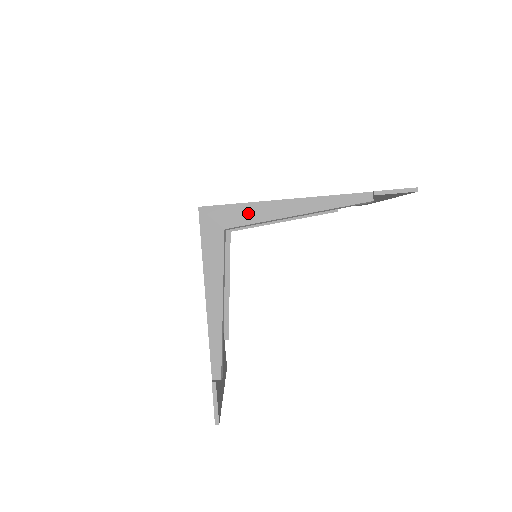
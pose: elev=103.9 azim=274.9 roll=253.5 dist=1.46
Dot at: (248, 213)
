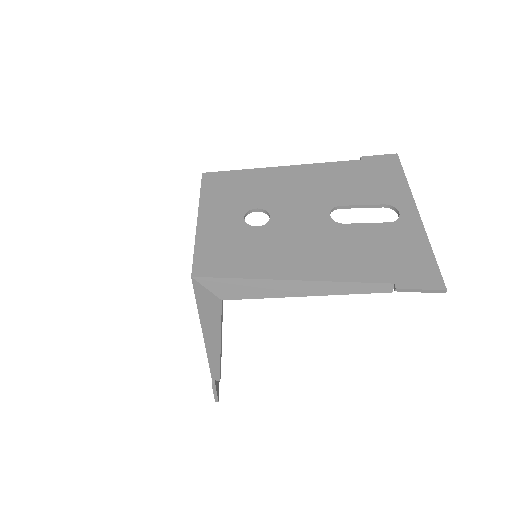
Dot at: (248, 289)
